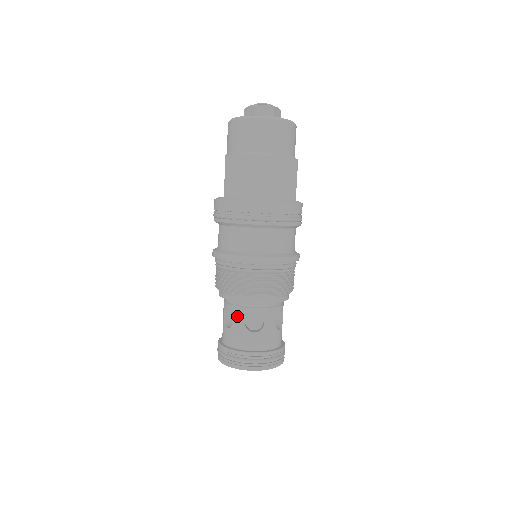
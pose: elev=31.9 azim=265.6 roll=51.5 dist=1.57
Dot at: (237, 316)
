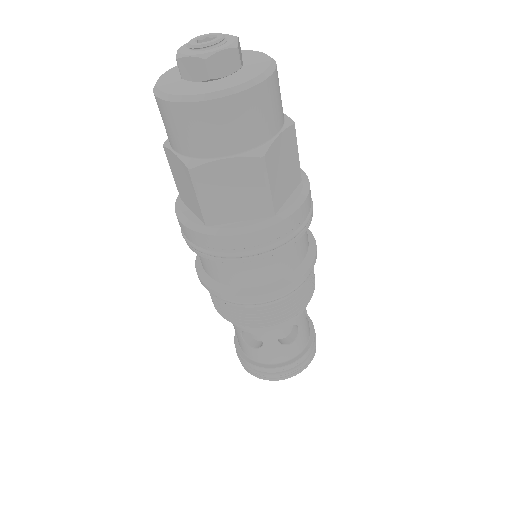
Dot at: (234, 325)
